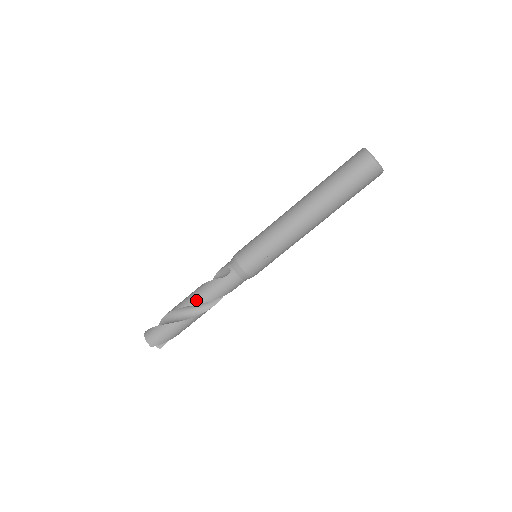
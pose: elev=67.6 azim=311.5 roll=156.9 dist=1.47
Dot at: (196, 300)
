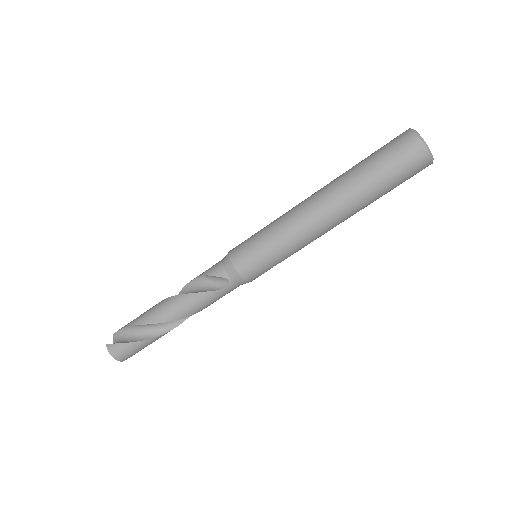
Dot at: (182, 315)
